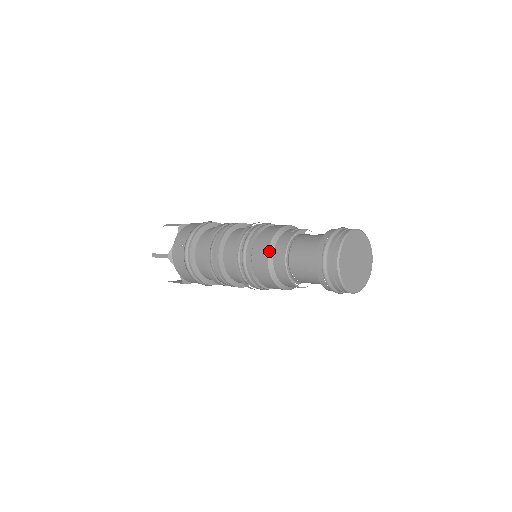
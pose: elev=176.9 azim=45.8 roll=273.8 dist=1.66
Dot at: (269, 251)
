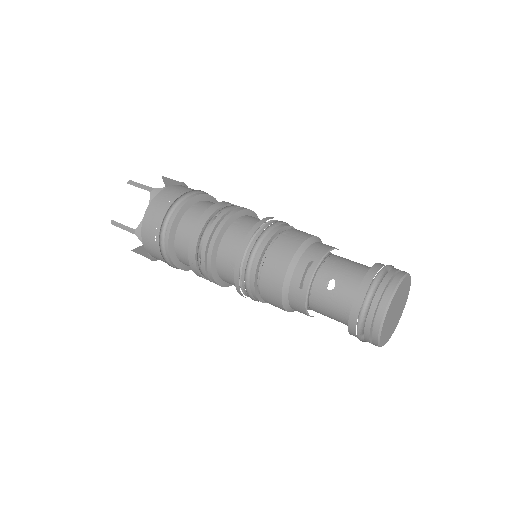
Dot at: (285, 309)
